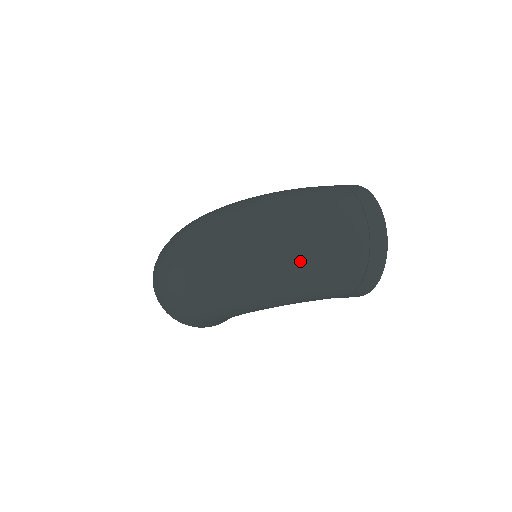
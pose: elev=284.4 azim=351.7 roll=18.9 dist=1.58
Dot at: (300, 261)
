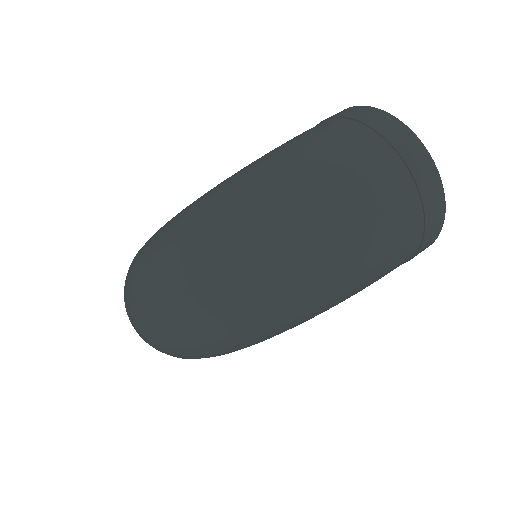
Dot at: (335, 266)
